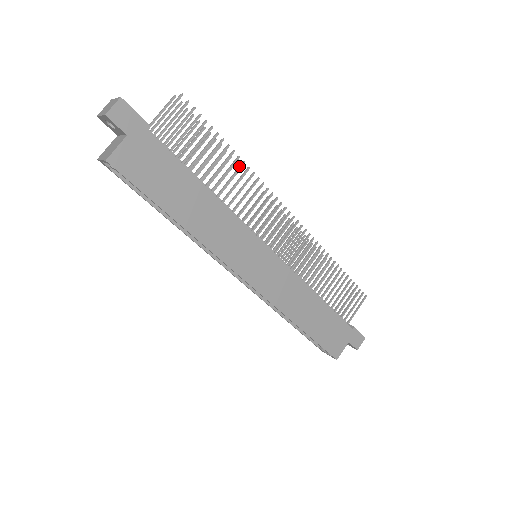
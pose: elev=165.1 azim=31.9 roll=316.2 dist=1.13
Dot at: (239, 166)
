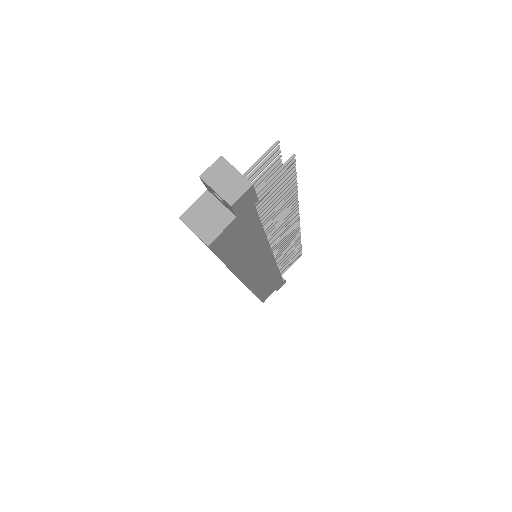
Dot at: (292, 200)
